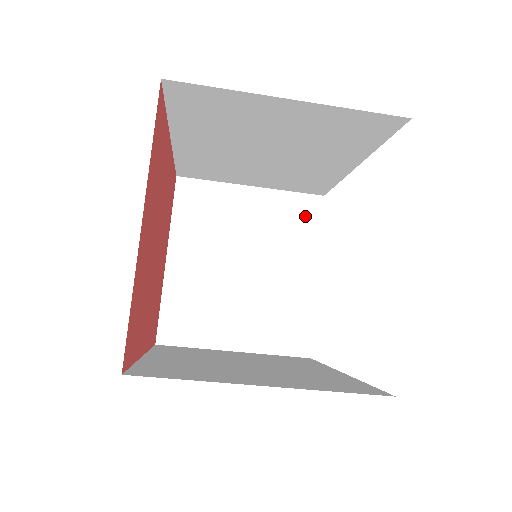
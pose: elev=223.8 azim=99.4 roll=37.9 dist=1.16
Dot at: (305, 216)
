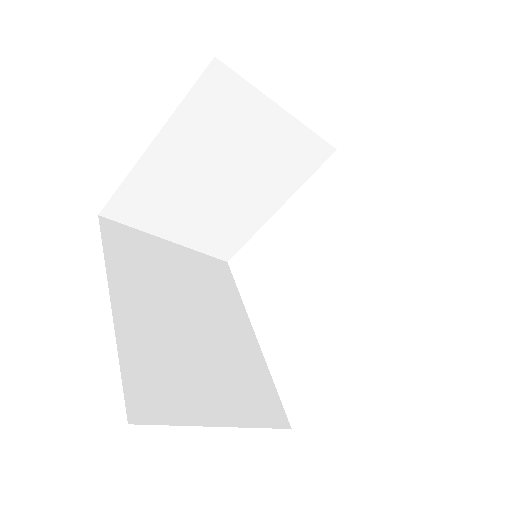
Dot at: (307, 160)
